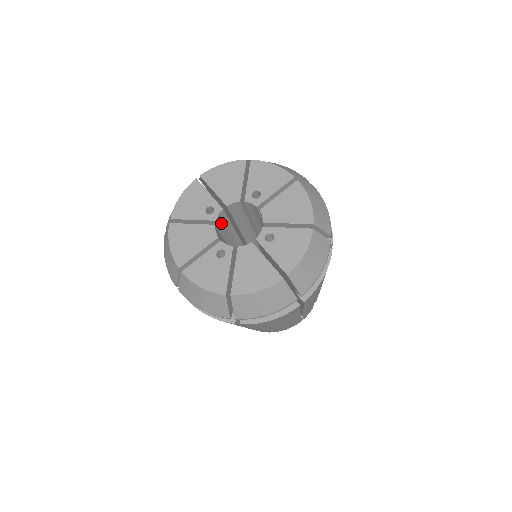
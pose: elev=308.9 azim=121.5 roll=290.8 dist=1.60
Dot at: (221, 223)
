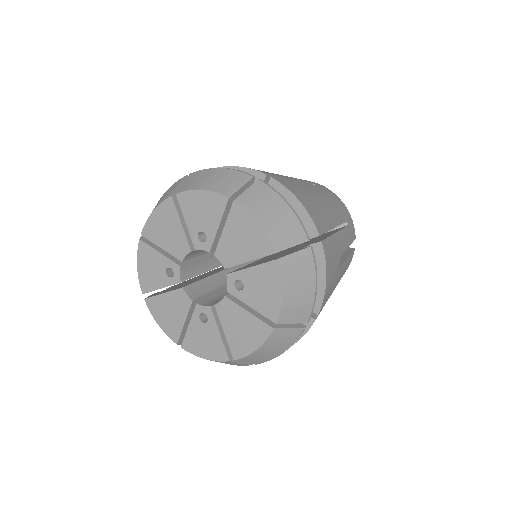
Dot at: occluded
